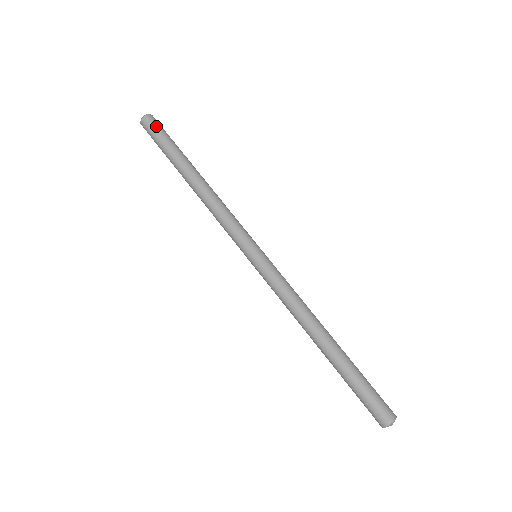
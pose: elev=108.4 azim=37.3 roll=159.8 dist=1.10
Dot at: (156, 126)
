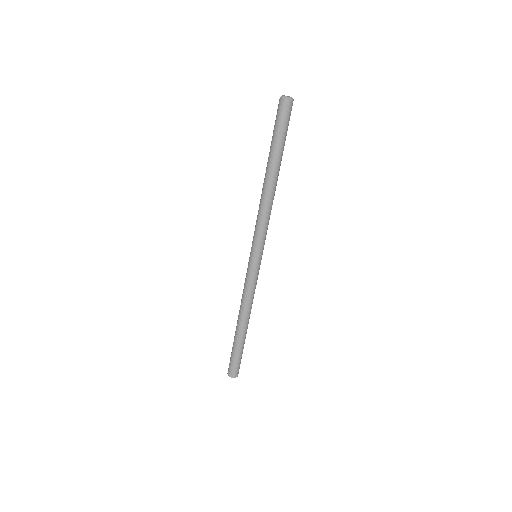
Dot at: occluded
